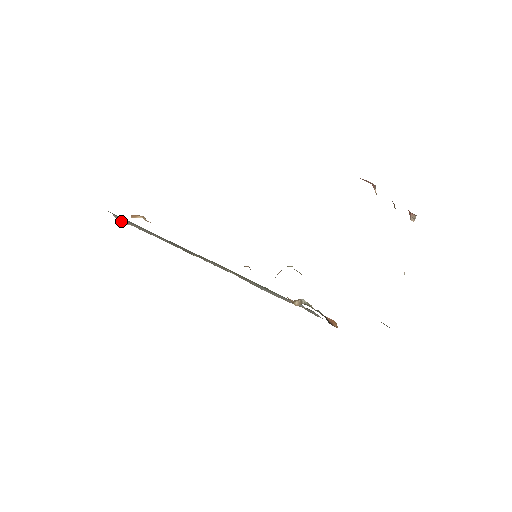
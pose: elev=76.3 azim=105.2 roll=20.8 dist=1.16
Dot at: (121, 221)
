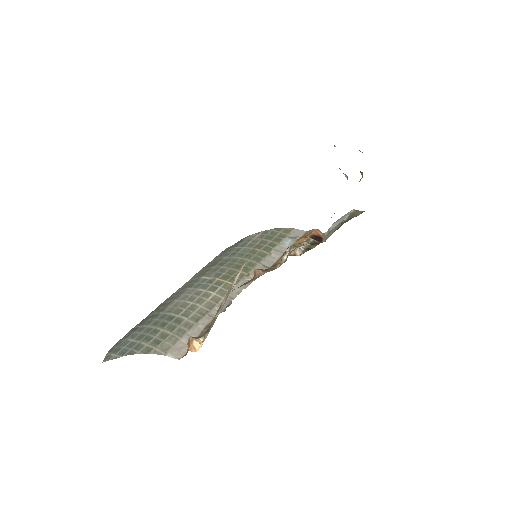
Dot at: (182, 356)
